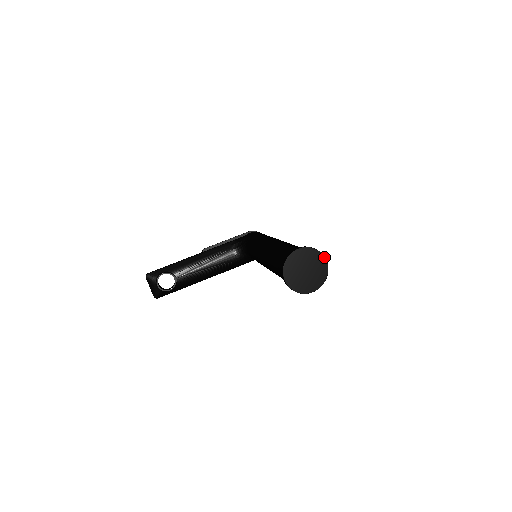
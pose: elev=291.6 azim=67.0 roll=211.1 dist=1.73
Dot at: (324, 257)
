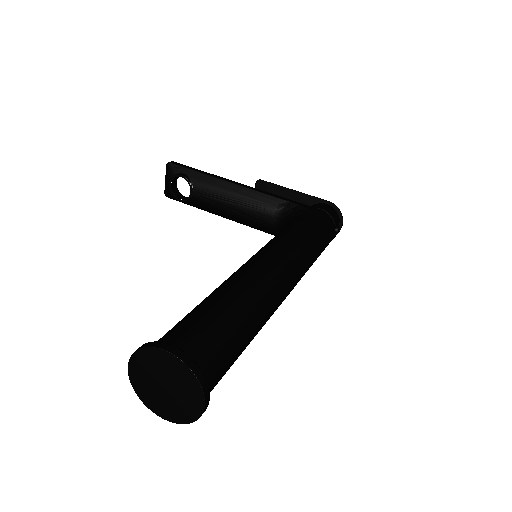
Dot at: (203, 397)
